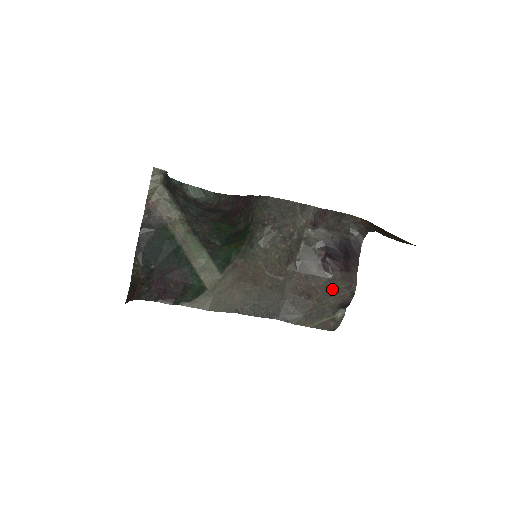
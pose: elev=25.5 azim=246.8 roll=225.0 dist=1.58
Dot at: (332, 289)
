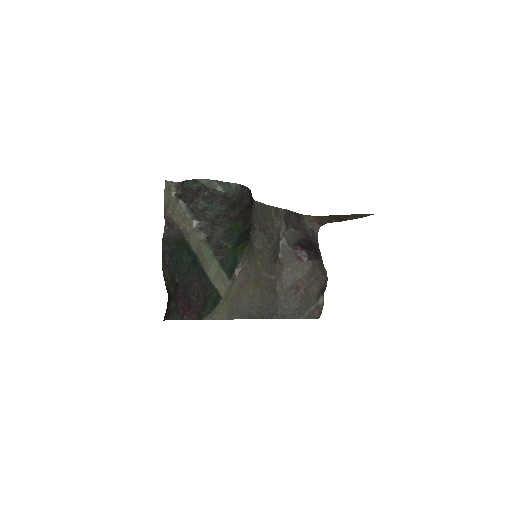
Dot at: (314, 277)
